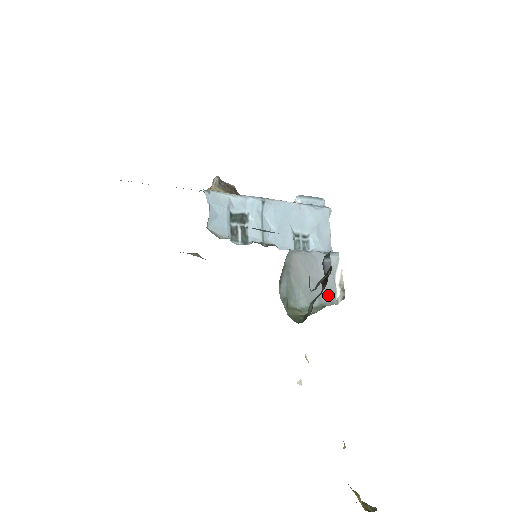
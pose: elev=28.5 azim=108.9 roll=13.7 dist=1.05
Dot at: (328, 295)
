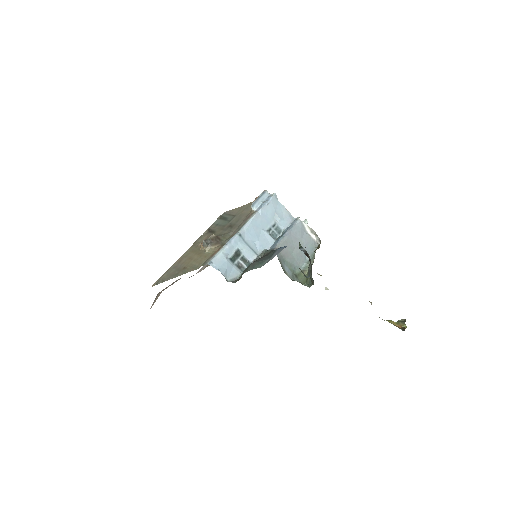
Dot at: (311, 246)
